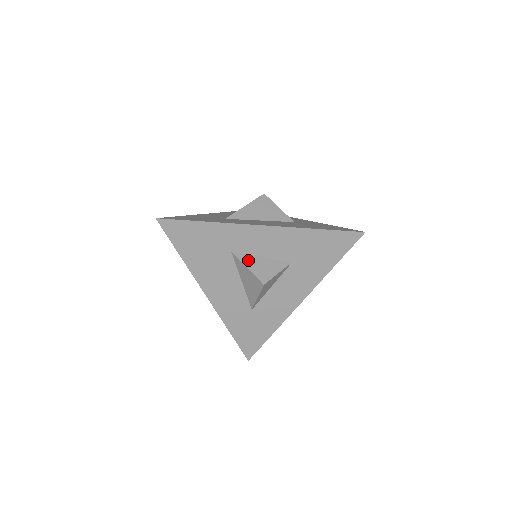
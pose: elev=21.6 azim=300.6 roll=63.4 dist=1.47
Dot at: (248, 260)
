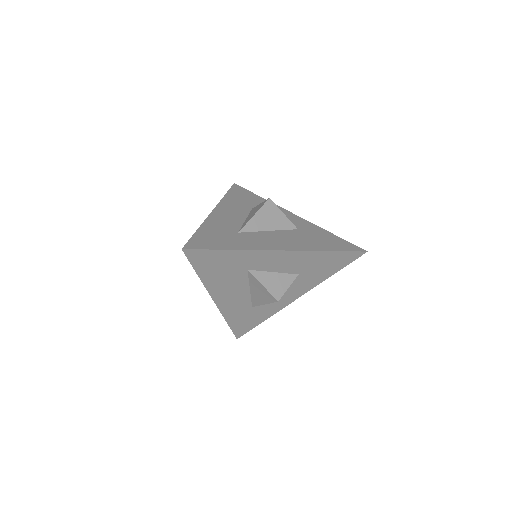
Dot at: (263, 277)
